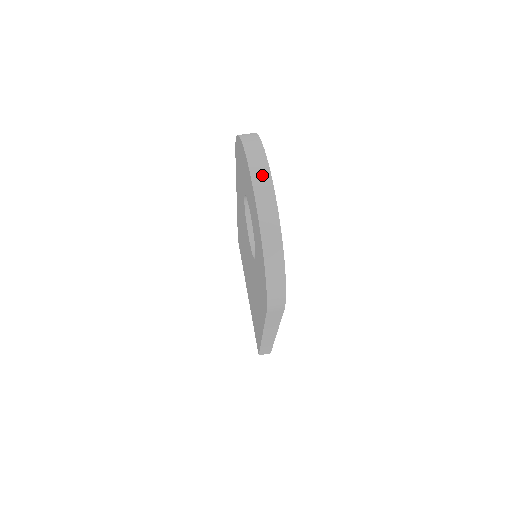
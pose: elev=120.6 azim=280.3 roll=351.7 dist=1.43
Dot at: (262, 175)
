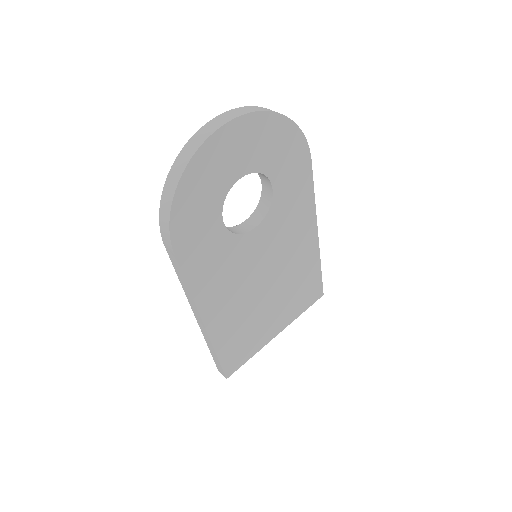
Dot at: (226, 117)
